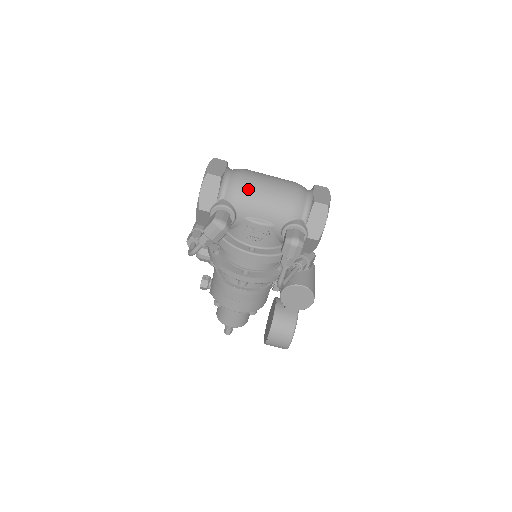
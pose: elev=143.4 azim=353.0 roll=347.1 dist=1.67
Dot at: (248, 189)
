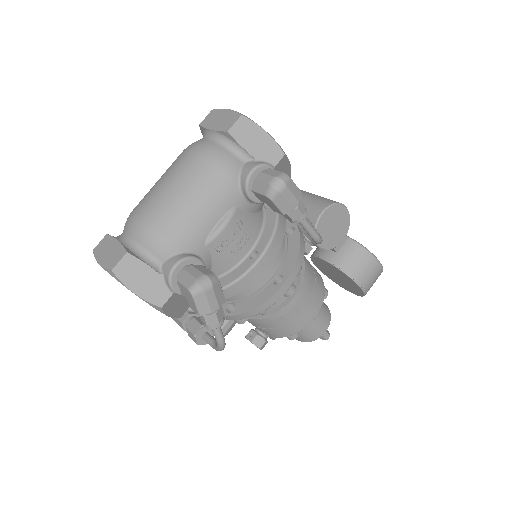
Dot at: (164, 220)
